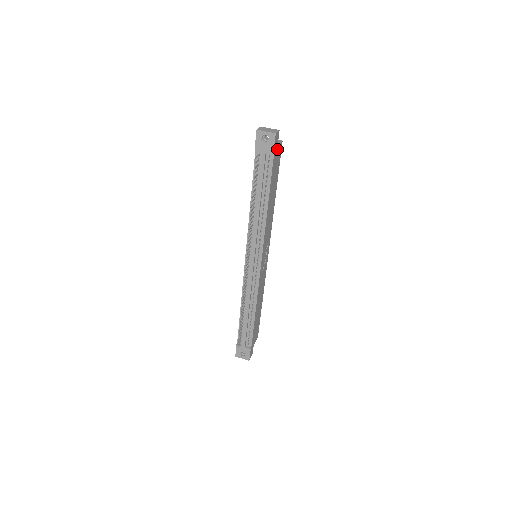
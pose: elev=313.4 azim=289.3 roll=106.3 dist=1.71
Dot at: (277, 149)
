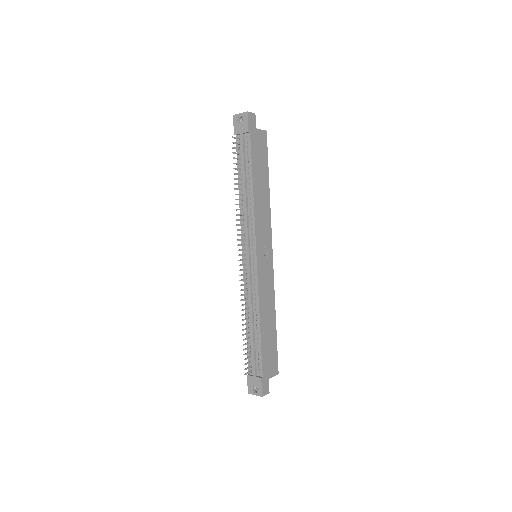
Dot at: (257, 133)
